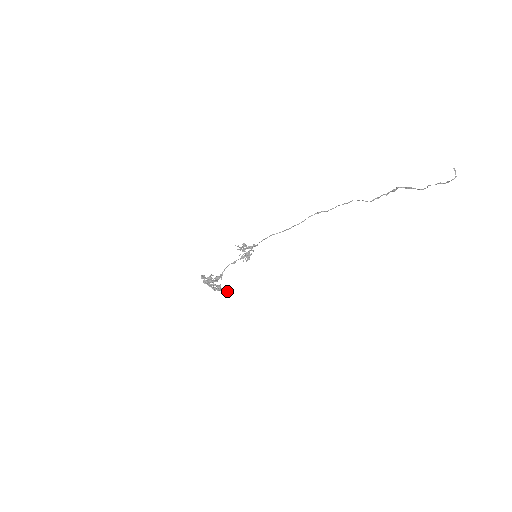
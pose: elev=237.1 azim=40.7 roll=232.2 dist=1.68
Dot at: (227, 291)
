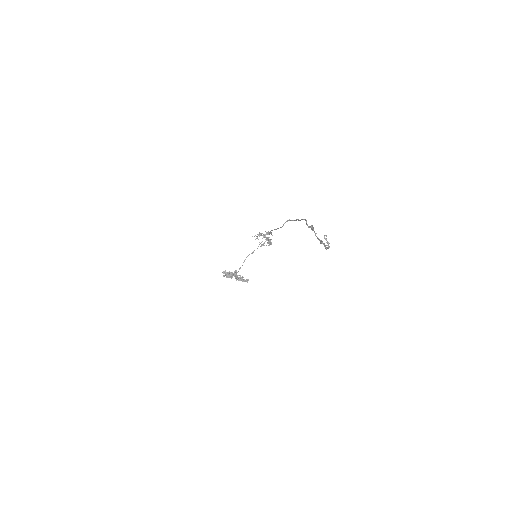
Dot at: (247, 281)
